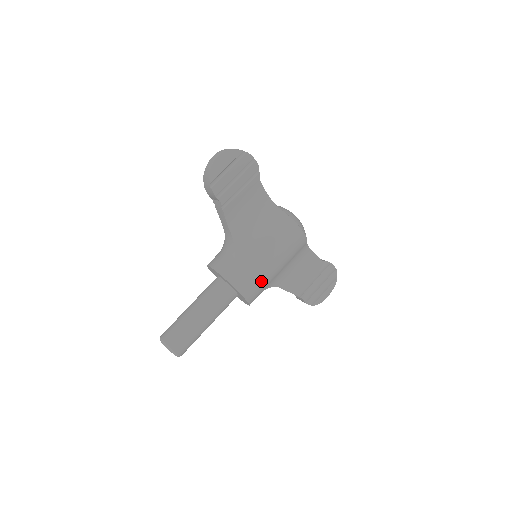
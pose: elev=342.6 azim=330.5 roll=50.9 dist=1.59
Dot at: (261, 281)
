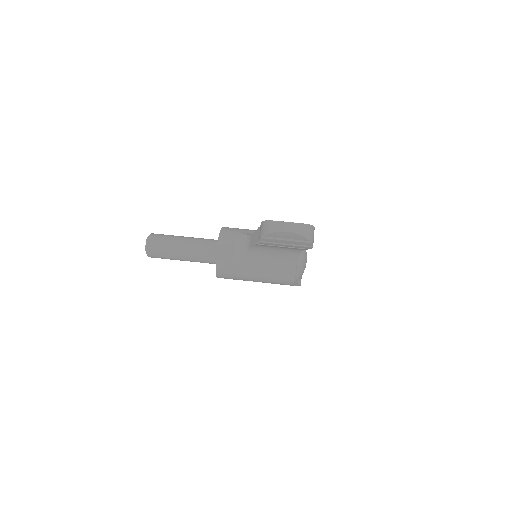
Dot at: occluded
